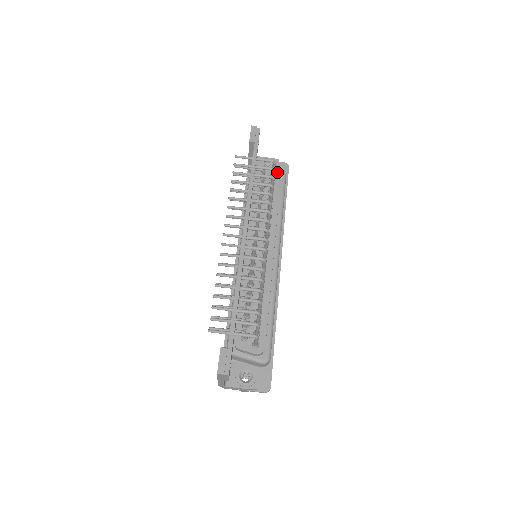
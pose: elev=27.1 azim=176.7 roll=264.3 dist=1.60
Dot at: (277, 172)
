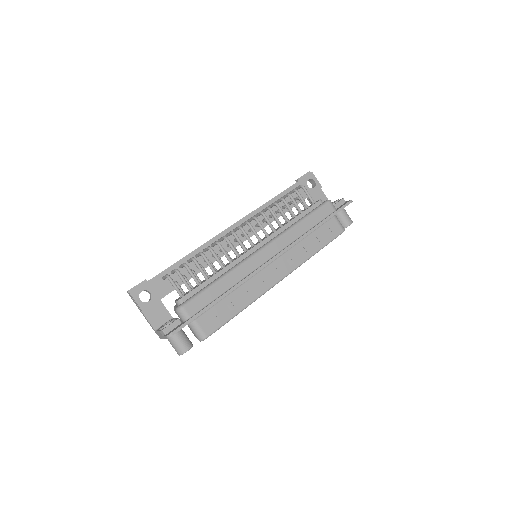
Dot at: (319, 200)
